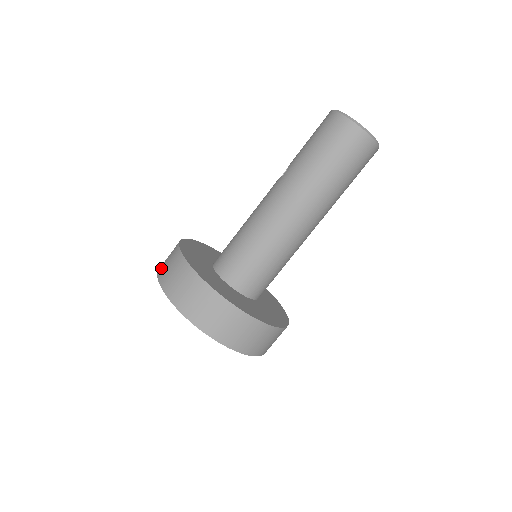
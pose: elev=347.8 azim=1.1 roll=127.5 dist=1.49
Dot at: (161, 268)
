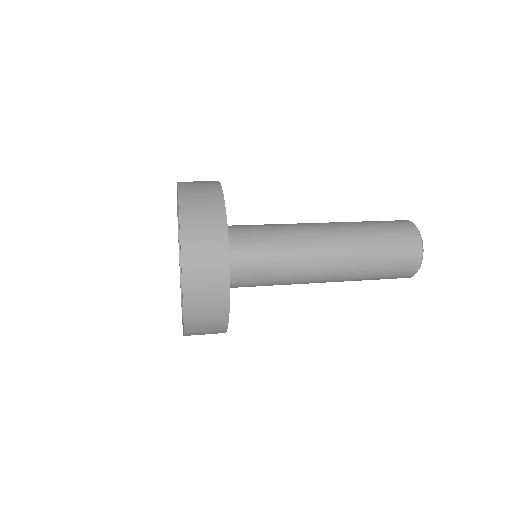
Dot at: occluded
